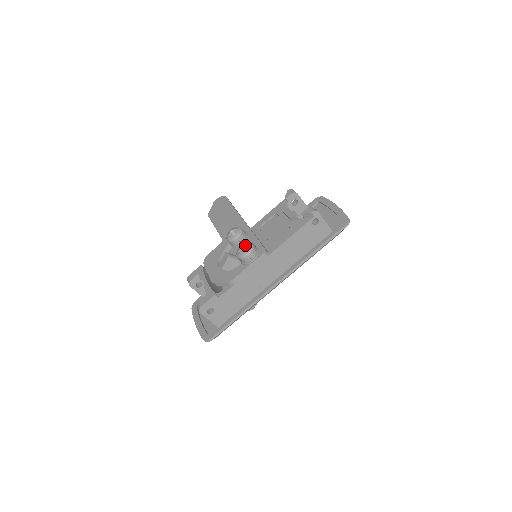
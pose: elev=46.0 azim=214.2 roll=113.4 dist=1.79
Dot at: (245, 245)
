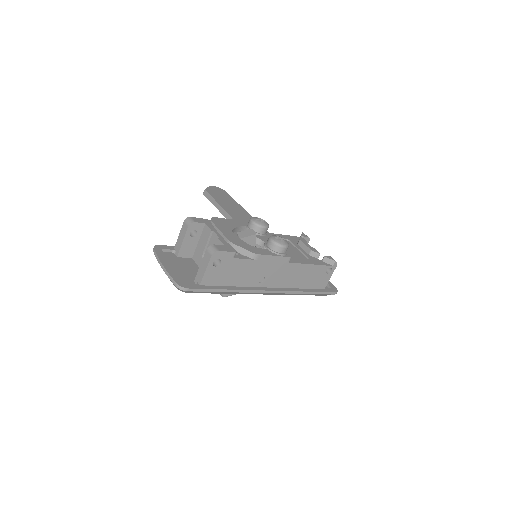
Dot at: (282, 238)
